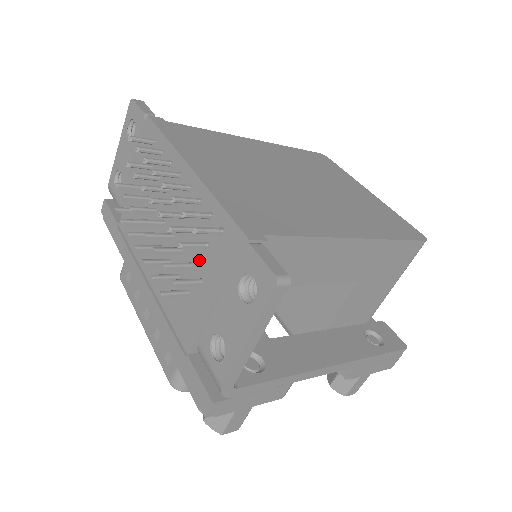
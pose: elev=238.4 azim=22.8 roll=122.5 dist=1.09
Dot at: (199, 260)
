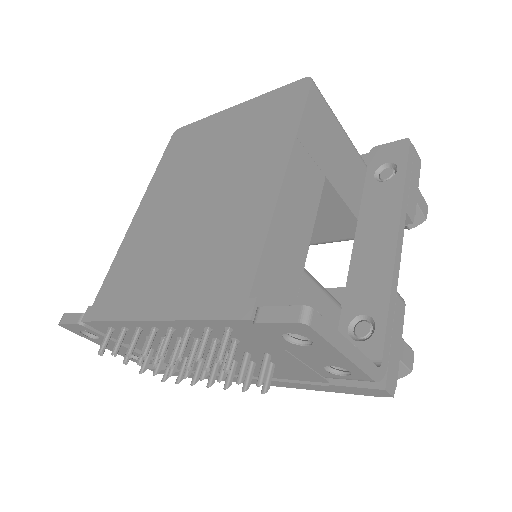
Dot at: (246, 348)
